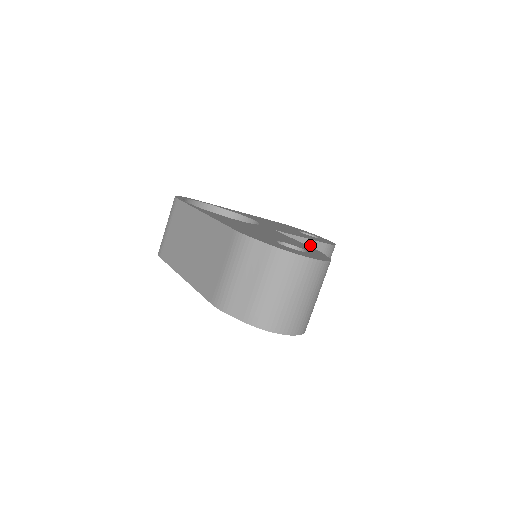
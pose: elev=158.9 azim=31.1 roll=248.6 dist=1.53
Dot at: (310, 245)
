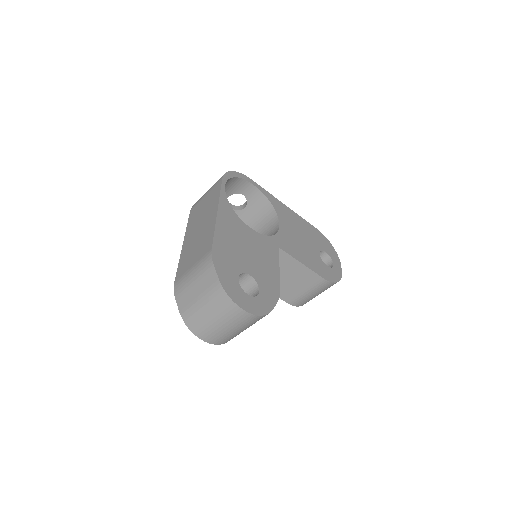
Dot at: (308, 273)
